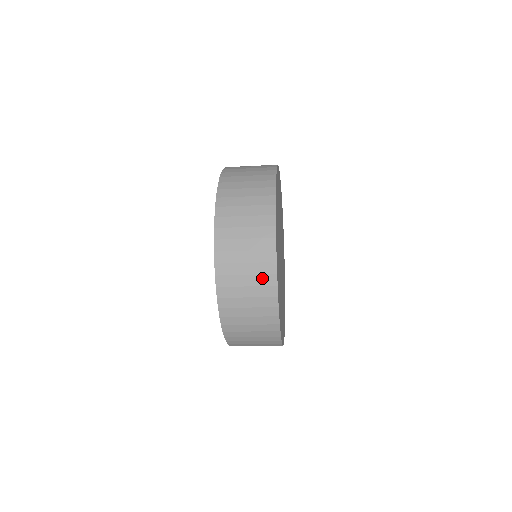
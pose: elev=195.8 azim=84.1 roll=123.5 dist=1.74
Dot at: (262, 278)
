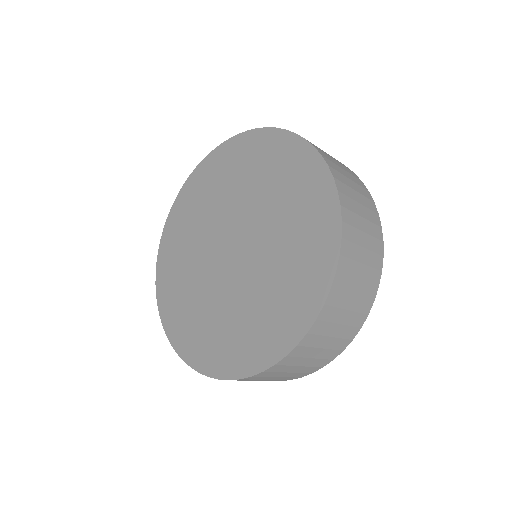
Dot at: (298, 374)
